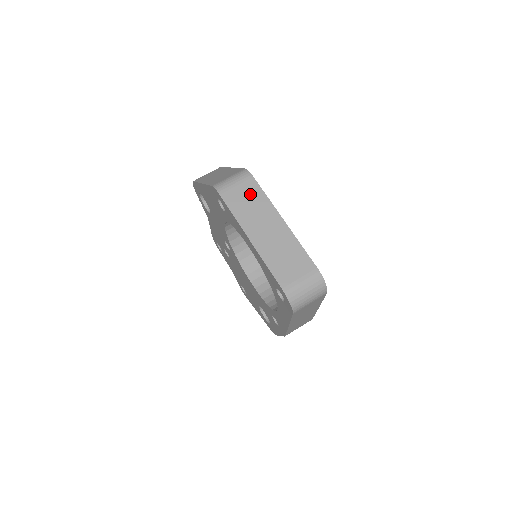
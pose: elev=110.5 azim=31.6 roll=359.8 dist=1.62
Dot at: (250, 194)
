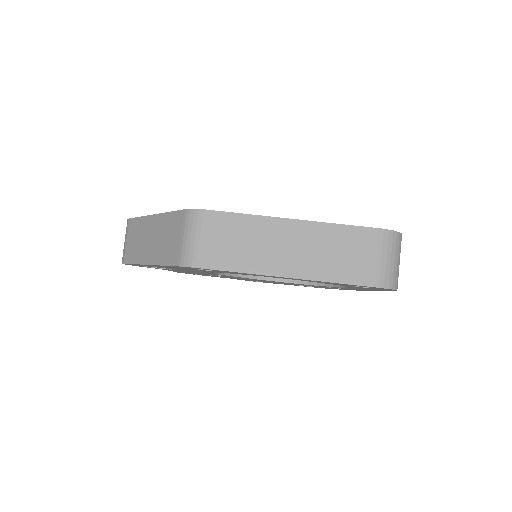
Dot at: (228, 232)
